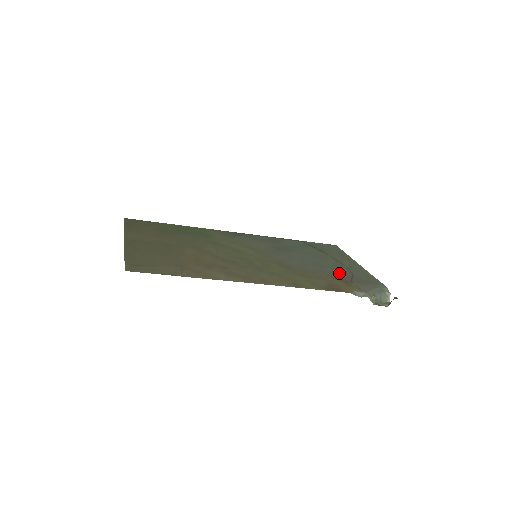
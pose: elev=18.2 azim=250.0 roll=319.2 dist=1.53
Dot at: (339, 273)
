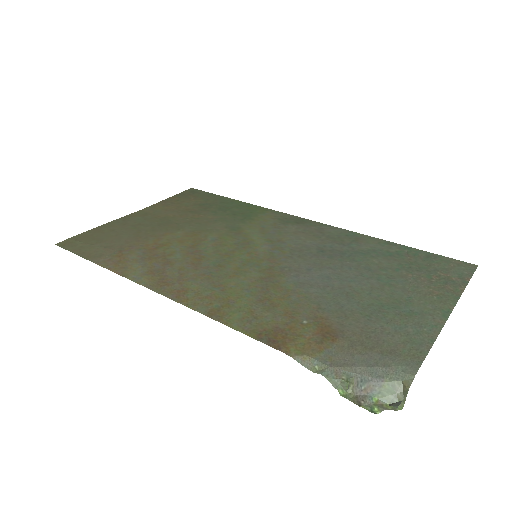
Dot at: (354, 315)
